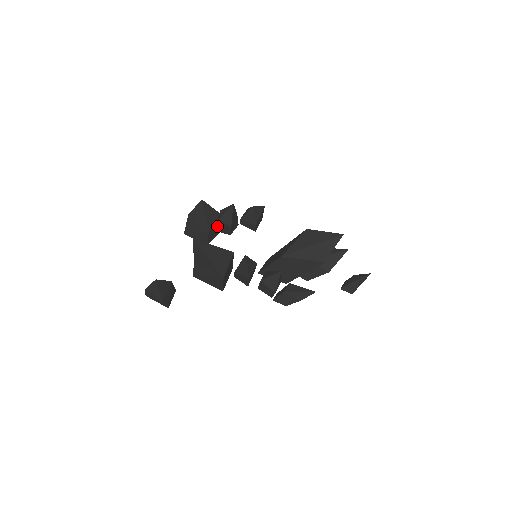
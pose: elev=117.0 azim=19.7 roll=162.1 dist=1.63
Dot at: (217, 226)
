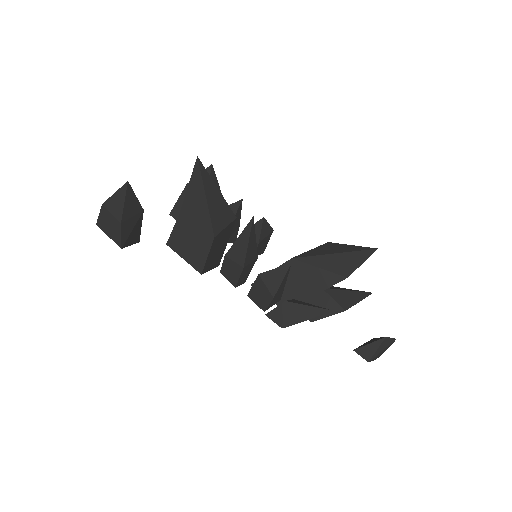
Dot at: occluded
